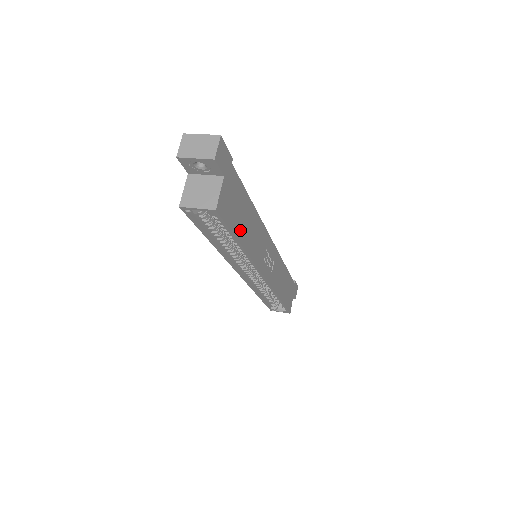
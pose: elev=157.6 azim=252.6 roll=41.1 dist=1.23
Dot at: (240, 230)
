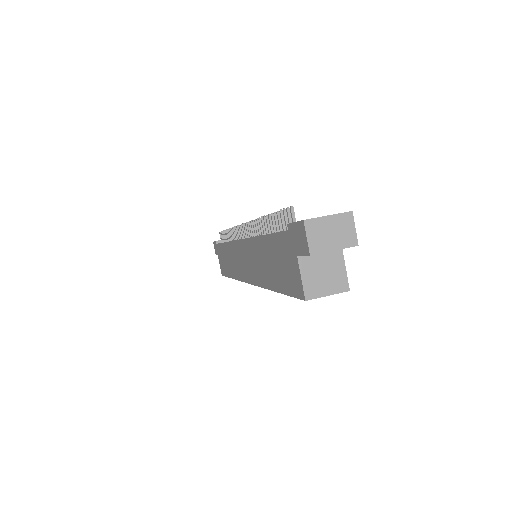
Dot at: occluded
